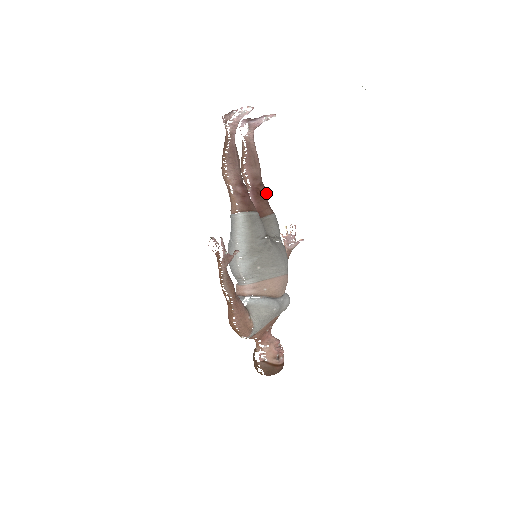
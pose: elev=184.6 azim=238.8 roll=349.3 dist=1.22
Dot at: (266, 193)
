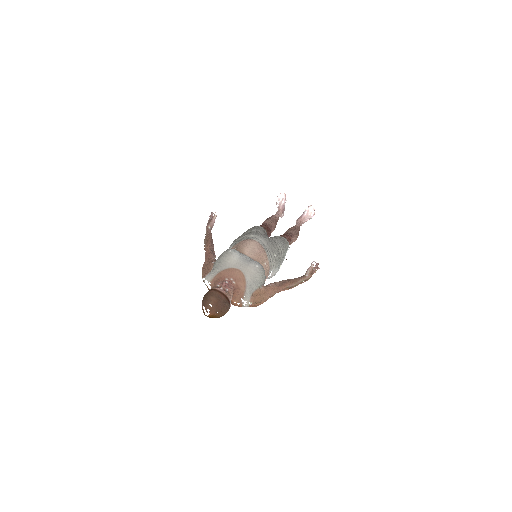
Dot at: (288, 236)
